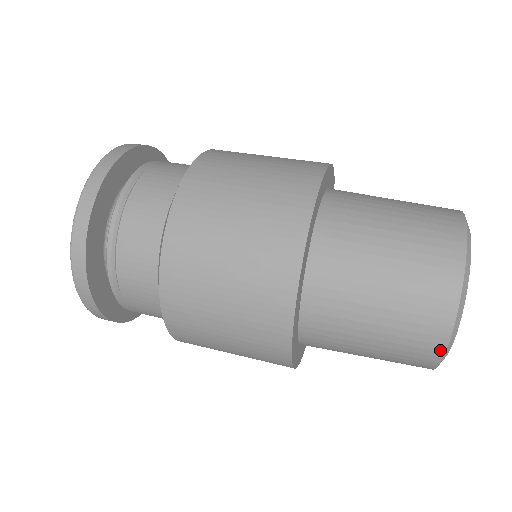
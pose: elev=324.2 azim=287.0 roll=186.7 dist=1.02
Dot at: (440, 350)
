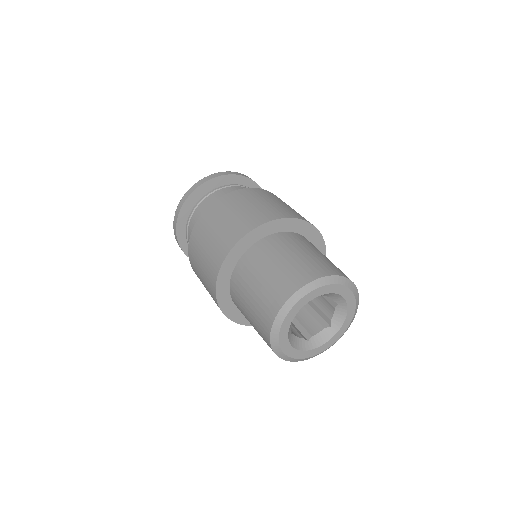
Dot at: occluded
